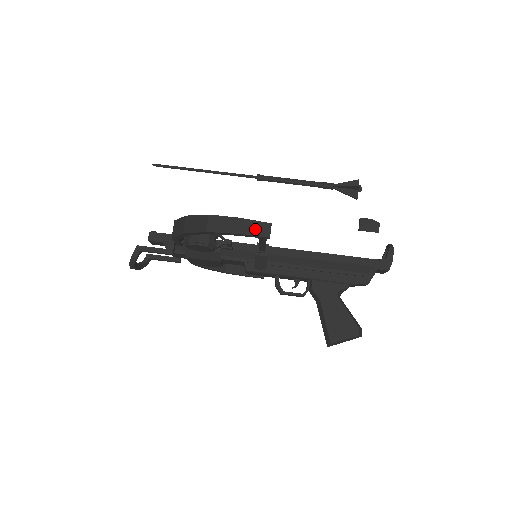
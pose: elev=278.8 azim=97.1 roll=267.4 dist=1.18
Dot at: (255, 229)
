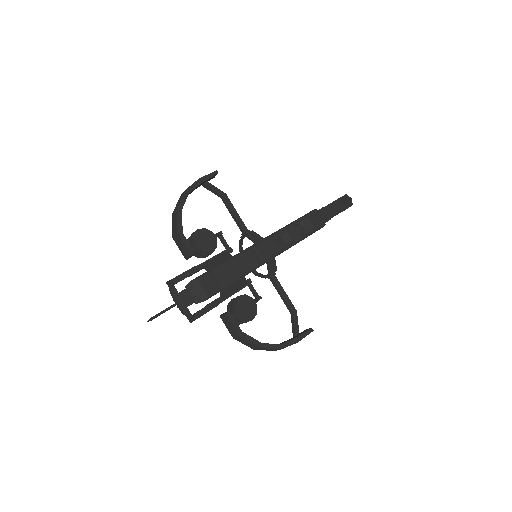
Dot at: (207, 176)
